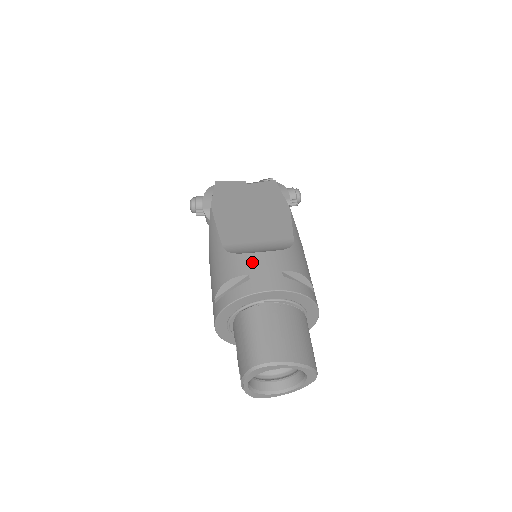
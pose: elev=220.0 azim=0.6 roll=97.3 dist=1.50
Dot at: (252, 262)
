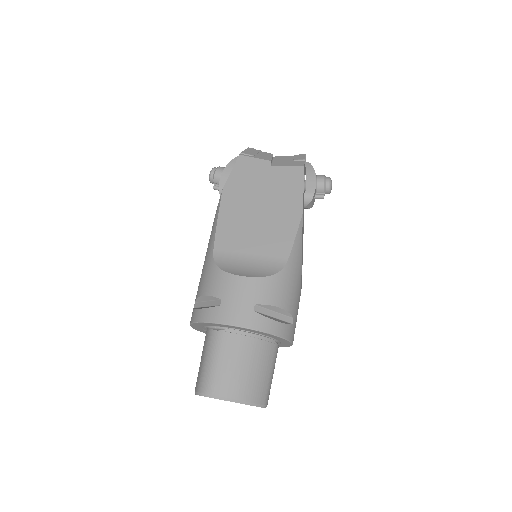
Dot at: (229, 286)
